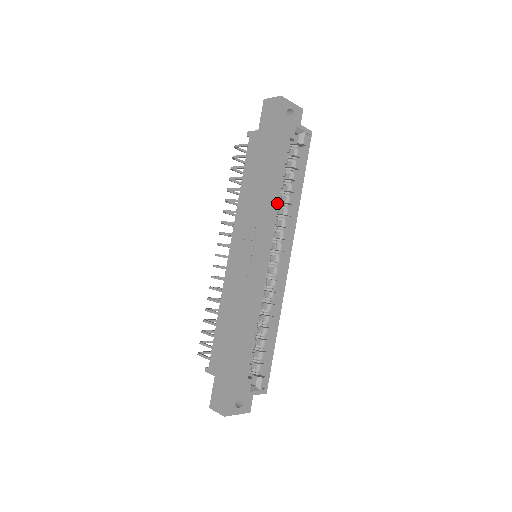
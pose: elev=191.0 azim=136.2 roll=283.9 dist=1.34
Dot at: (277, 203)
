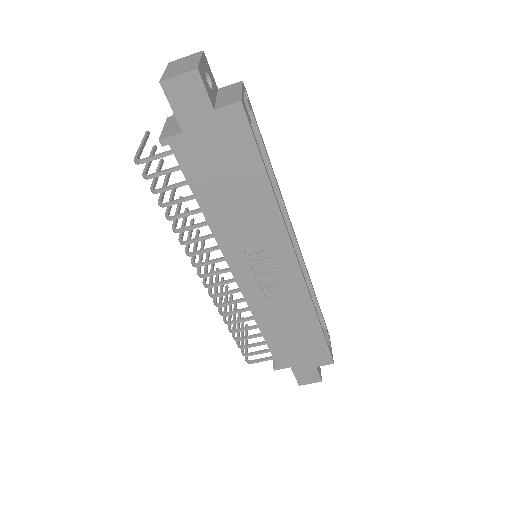
Dot at: (279, 208)
